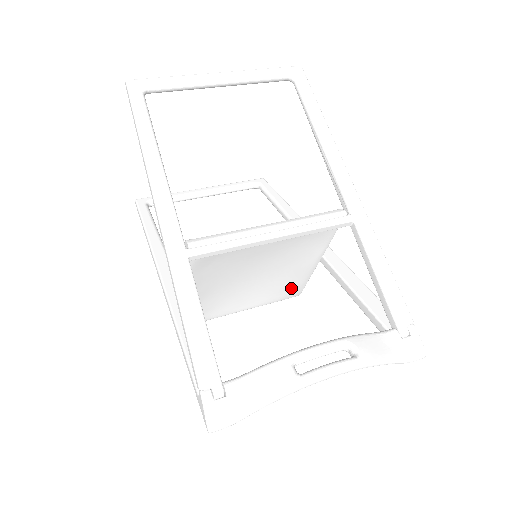
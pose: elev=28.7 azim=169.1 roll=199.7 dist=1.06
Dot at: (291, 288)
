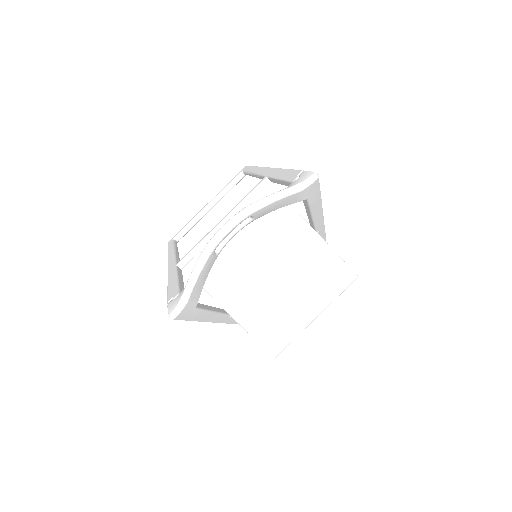
Dot at: (332, 271)
